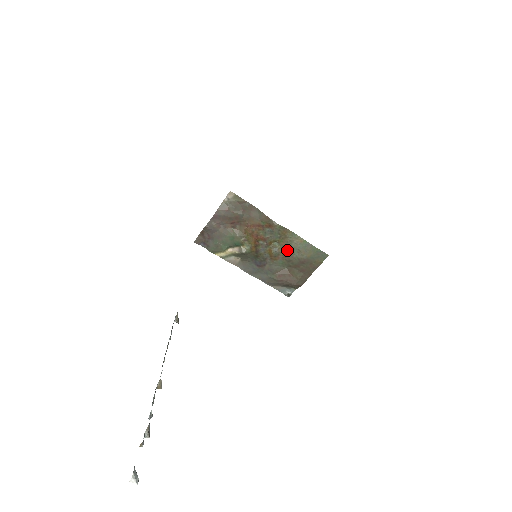
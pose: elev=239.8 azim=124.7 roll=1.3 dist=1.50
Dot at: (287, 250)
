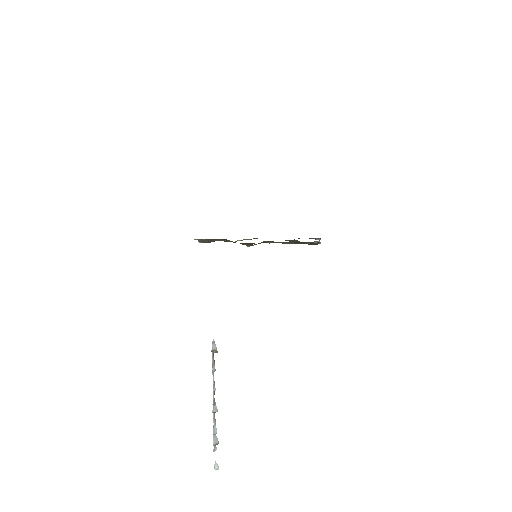
Dot at: occluded
